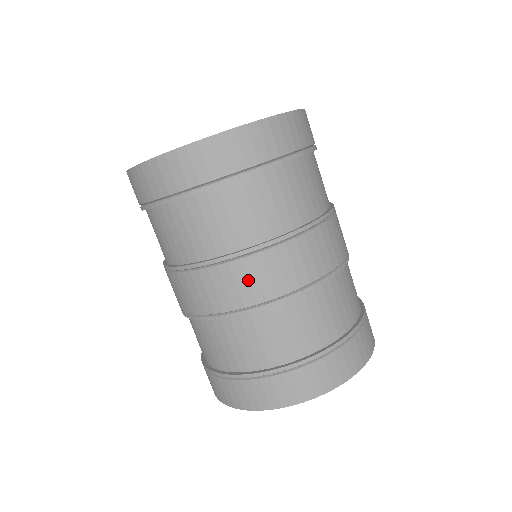
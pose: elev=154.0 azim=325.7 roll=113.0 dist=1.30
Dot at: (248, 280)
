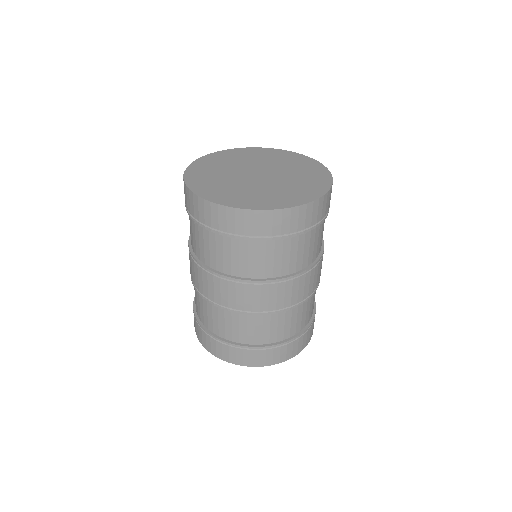
Dot at: (208, 285)
